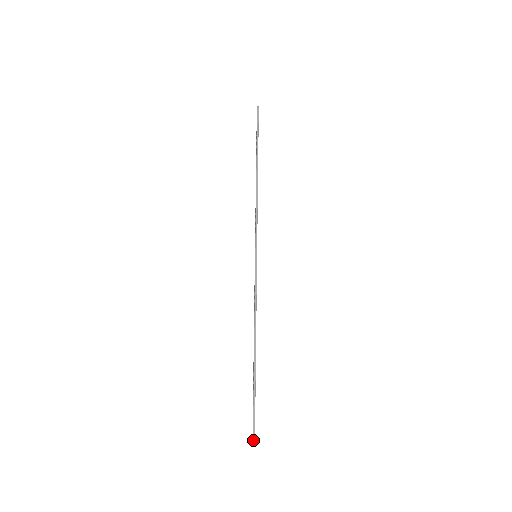
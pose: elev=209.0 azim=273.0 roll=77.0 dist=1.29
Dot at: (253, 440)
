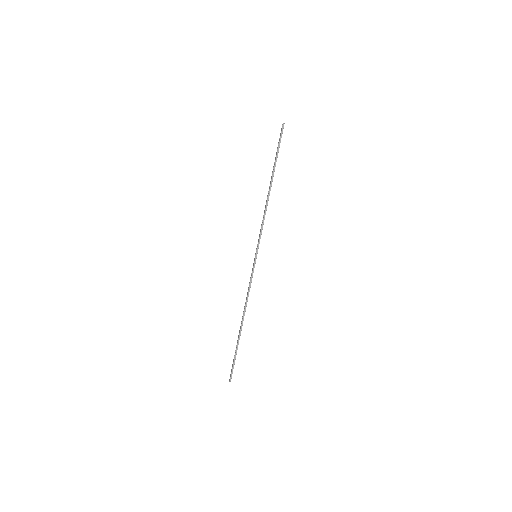
Dot at: (230, 381)
